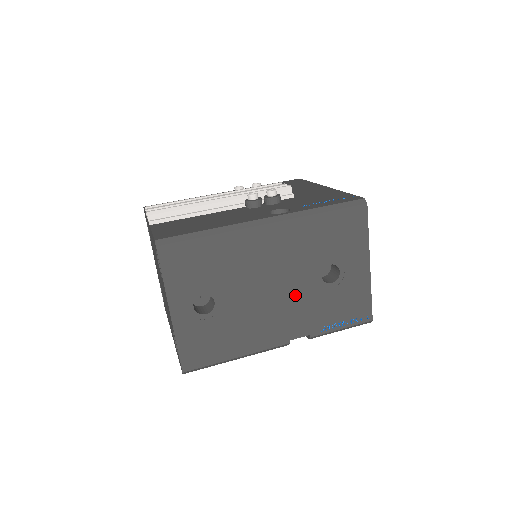
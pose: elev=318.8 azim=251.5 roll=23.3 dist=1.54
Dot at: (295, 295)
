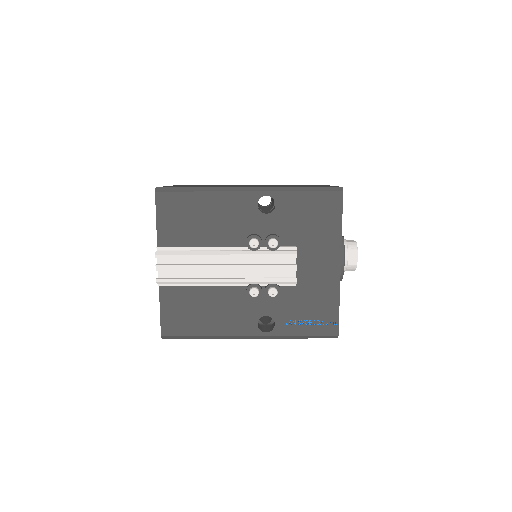
Dot at: occluded
